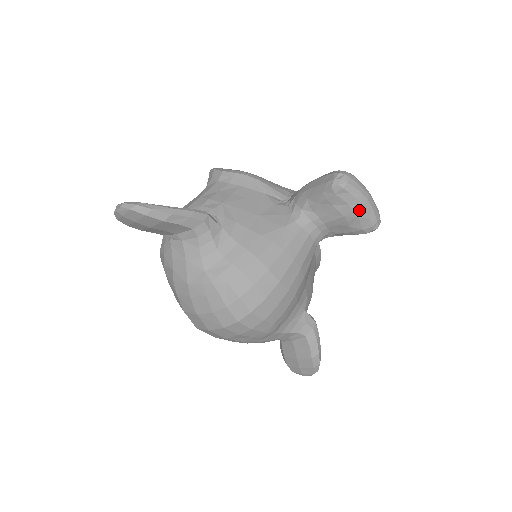
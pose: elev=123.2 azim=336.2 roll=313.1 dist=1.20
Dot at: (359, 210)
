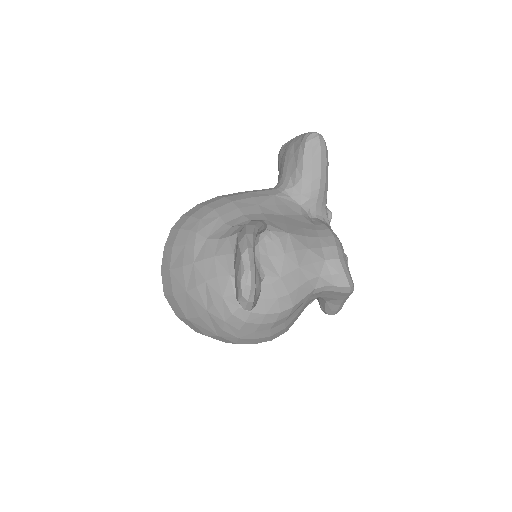
Dot at: (294, 141)
